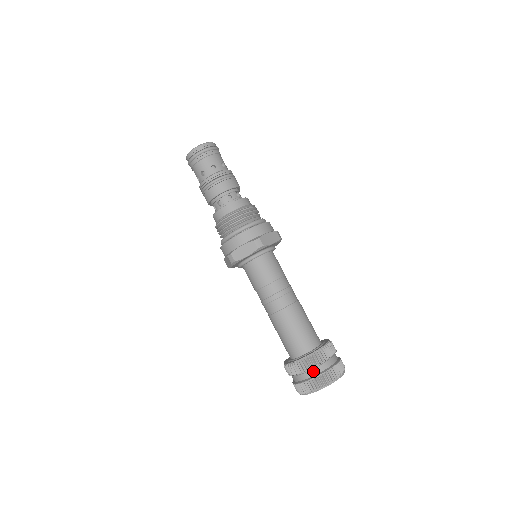
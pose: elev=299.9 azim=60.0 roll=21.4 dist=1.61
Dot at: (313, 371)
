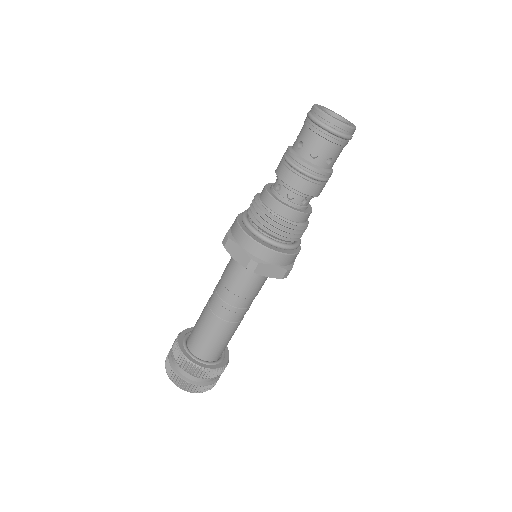
Dot at: (181, 369)
